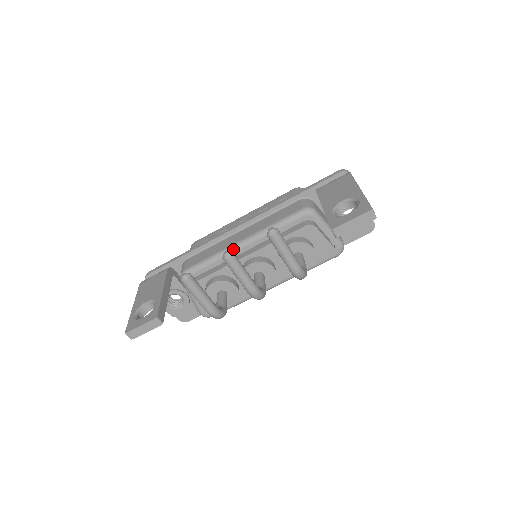
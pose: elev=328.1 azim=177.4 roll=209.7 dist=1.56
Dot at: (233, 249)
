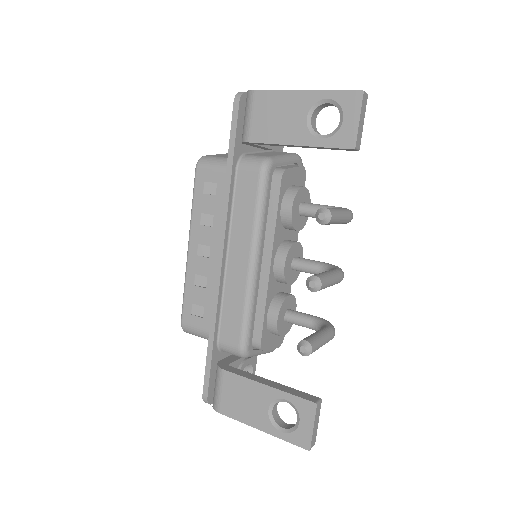
Dot at: (254, 277)
